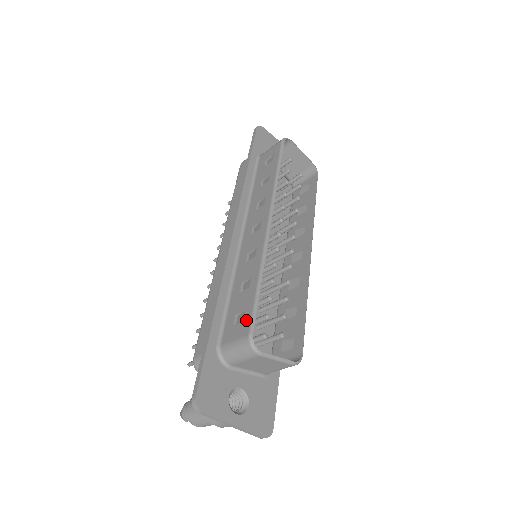
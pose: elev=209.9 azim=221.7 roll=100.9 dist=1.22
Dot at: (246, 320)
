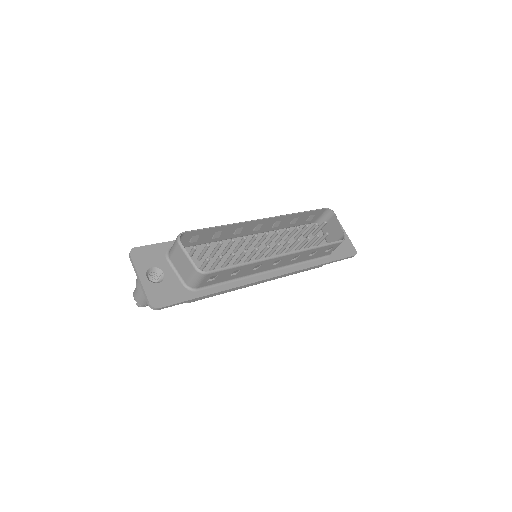
Dot at: (192, 233)
